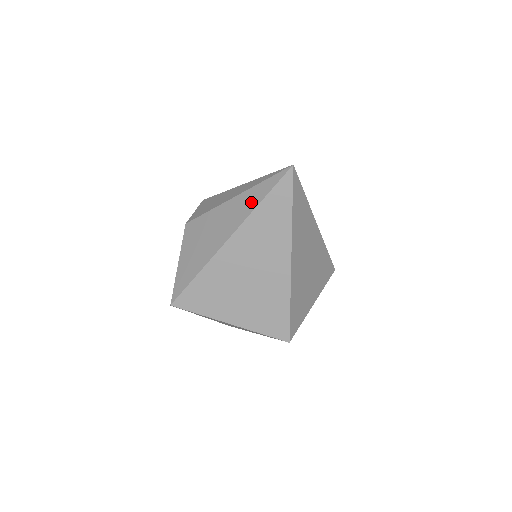
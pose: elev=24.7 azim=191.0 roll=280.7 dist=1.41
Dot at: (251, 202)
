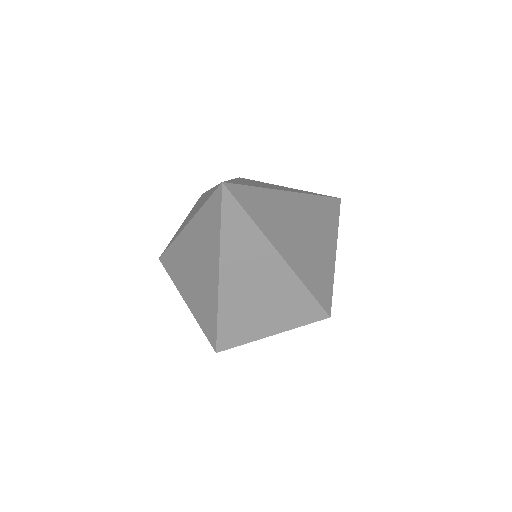
Dot at: (203, 202)
